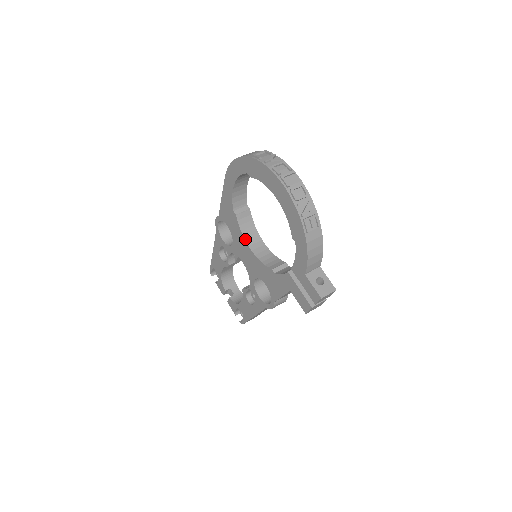
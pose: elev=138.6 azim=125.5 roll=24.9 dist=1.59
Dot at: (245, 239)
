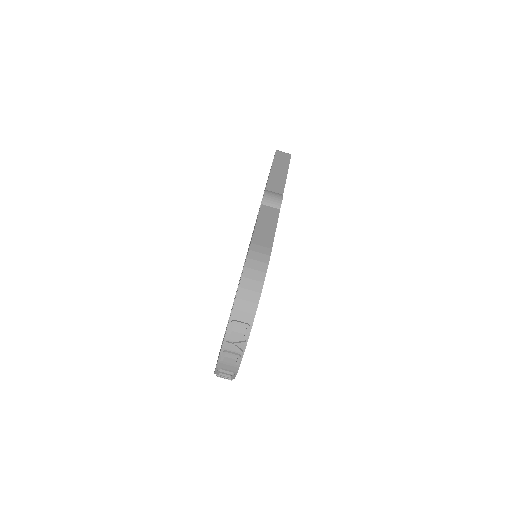
Dot at: occluded
